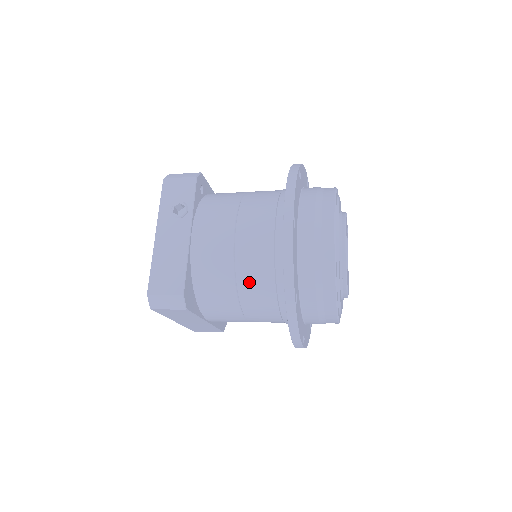
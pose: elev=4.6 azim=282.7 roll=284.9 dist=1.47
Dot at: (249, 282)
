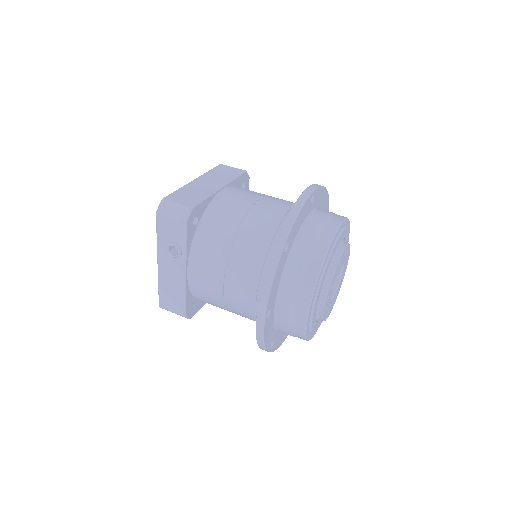
Dot at: (238, 314)
